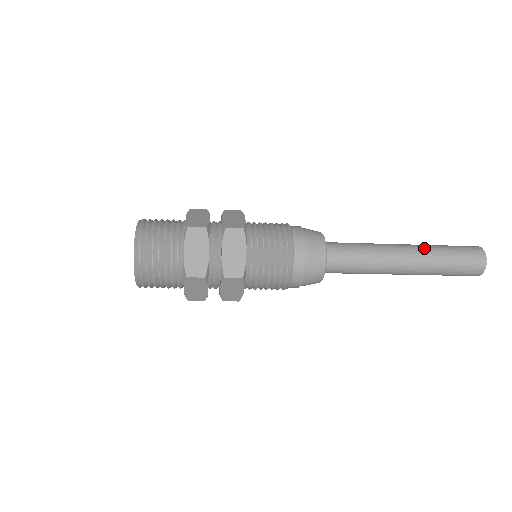
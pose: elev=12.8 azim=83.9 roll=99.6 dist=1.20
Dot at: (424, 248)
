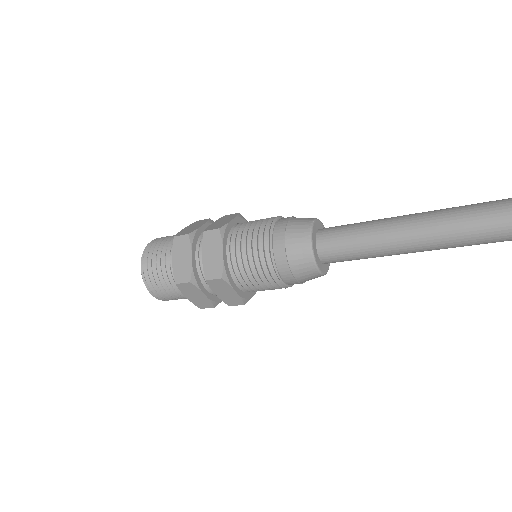
Dot at: (447, 230)
